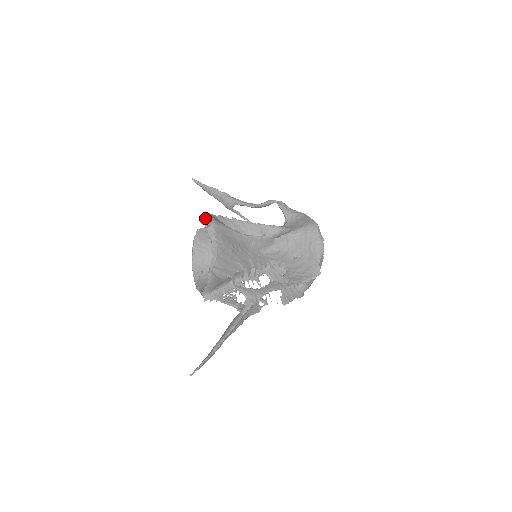
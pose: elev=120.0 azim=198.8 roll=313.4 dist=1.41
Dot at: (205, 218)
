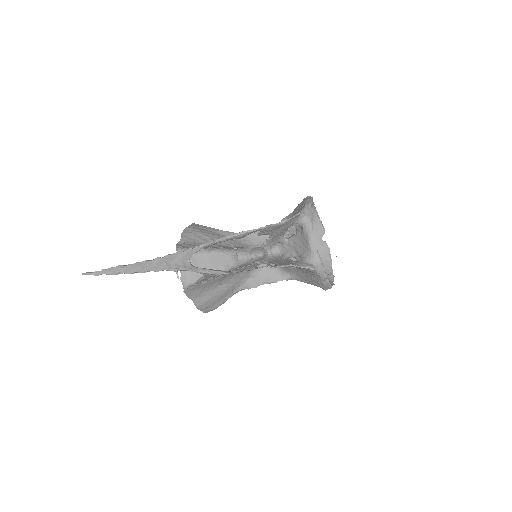
Dot at: occluded
